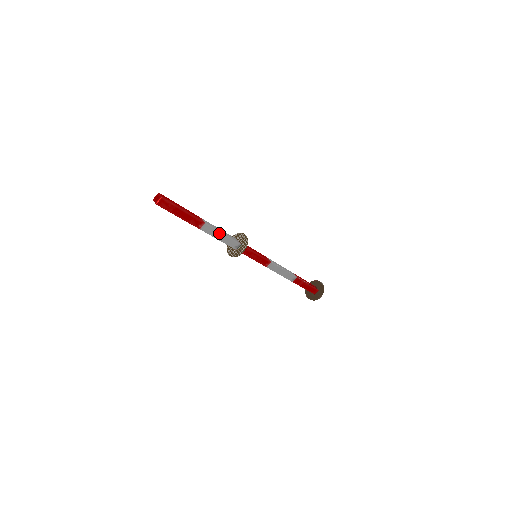
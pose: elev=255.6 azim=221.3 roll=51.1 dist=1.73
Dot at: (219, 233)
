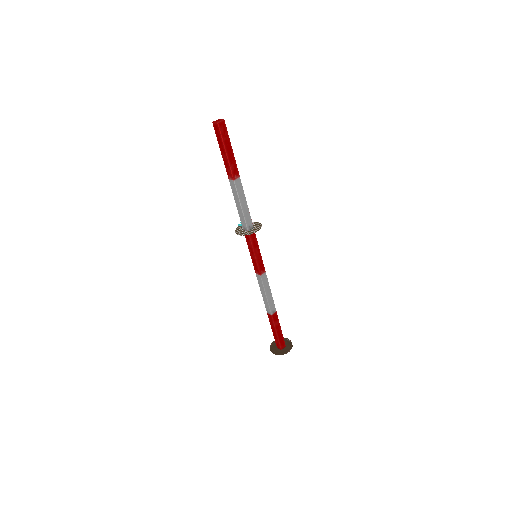
Dot at: (244, 198)
